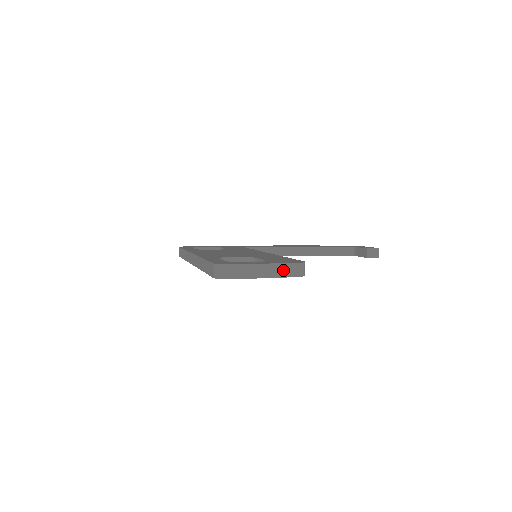
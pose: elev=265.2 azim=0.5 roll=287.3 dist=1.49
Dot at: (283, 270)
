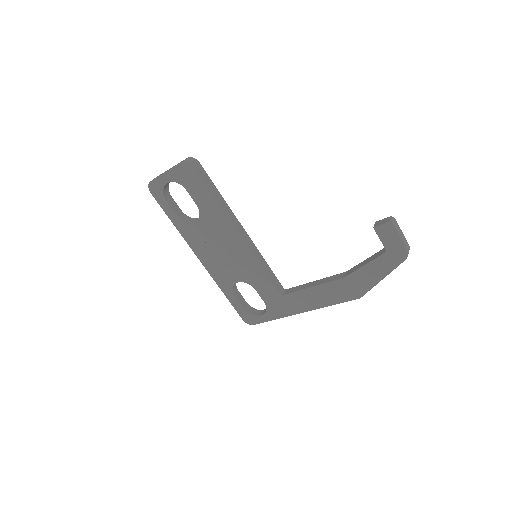
Dot at: occluded
